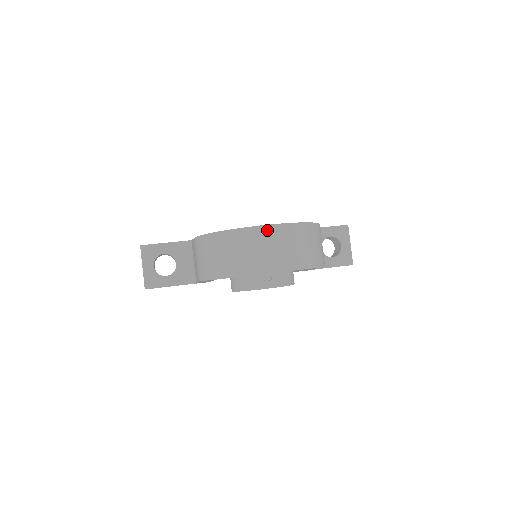
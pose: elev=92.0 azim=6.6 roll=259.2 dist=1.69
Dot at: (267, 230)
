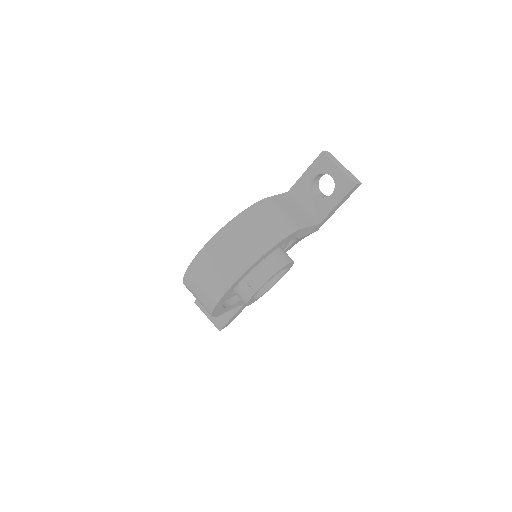
Dot at: (198, 261)
